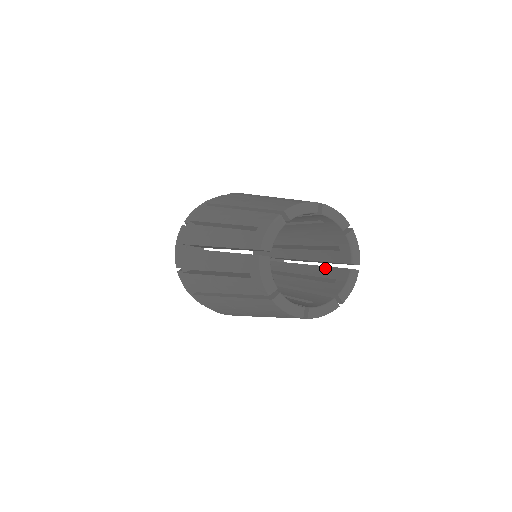
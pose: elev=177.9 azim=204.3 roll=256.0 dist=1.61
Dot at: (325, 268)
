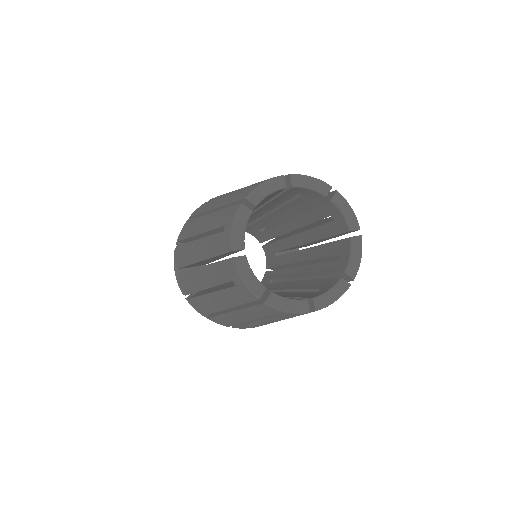
Dot at: (327, 245)
